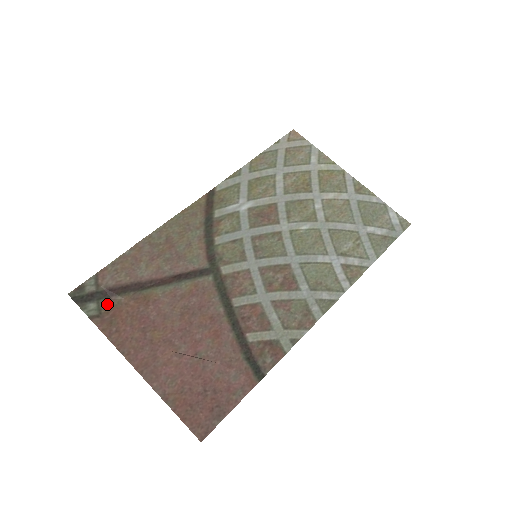
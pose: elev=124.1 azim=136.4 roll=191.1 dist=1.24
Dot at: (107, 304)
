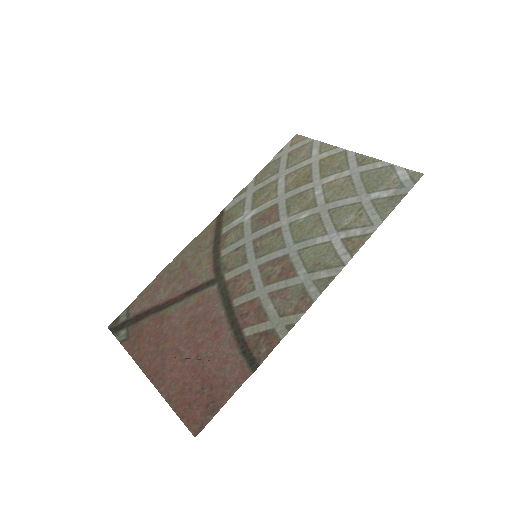
Dot at: (134, 329)
